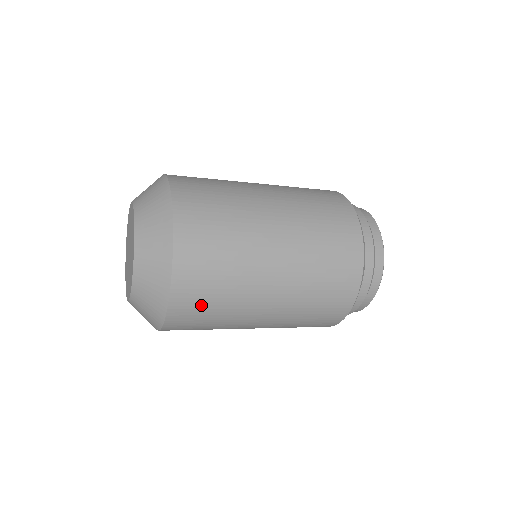
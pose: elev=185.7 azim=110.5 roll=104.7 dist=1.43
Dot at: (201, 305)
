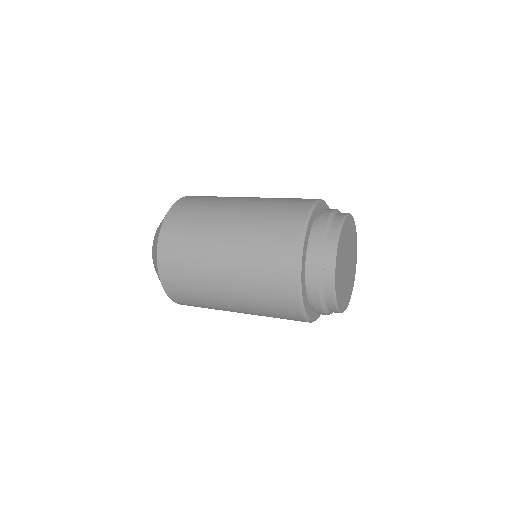
Dot at: (180, 285)
